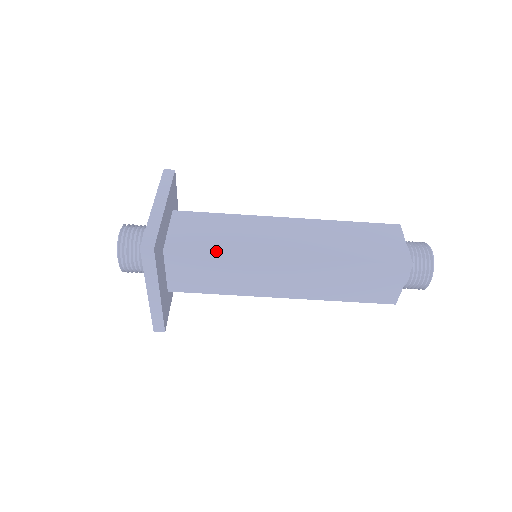
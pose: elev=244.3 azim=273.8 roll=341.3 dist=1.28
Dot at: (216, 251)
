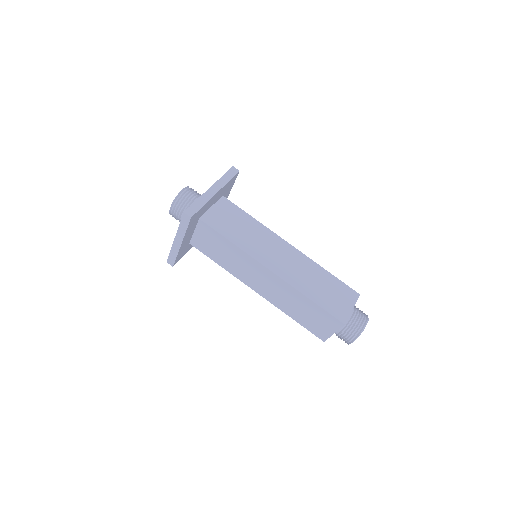
Dot at: (230, 239)
